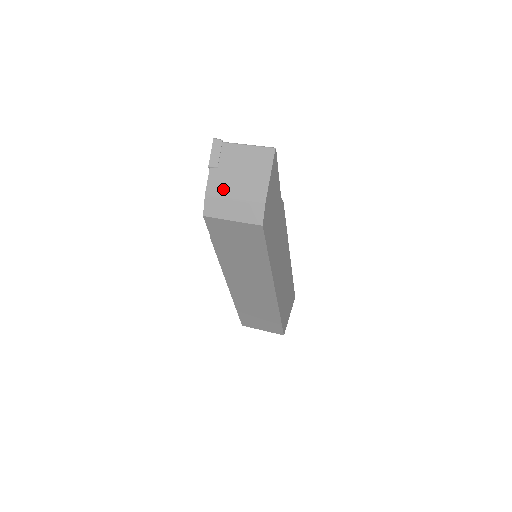
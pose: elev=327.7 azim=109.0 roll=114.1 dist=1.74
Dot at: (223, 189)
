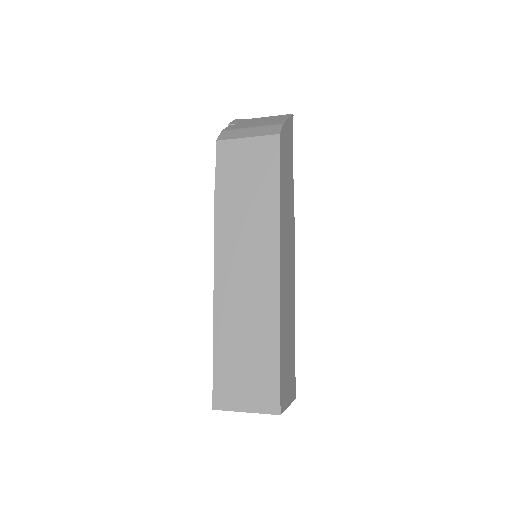
Dot at: (241, 127)
